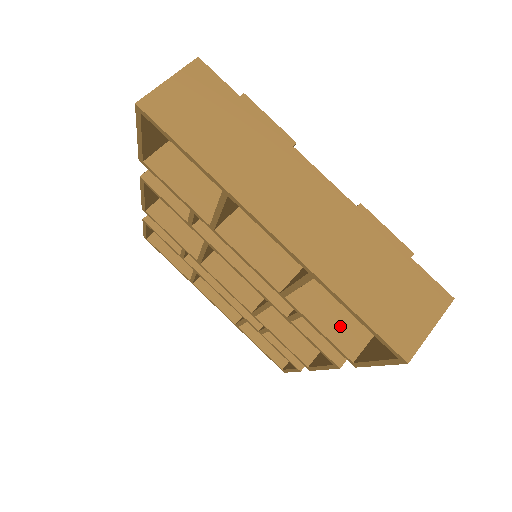
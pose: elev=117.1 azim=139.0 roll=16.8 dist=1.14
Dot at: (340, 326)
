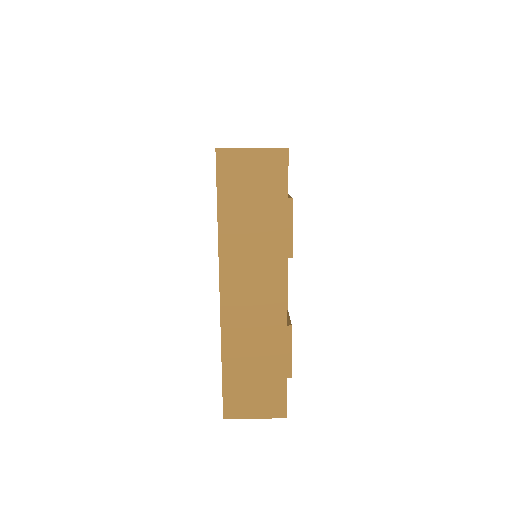
Dot at: occluded
